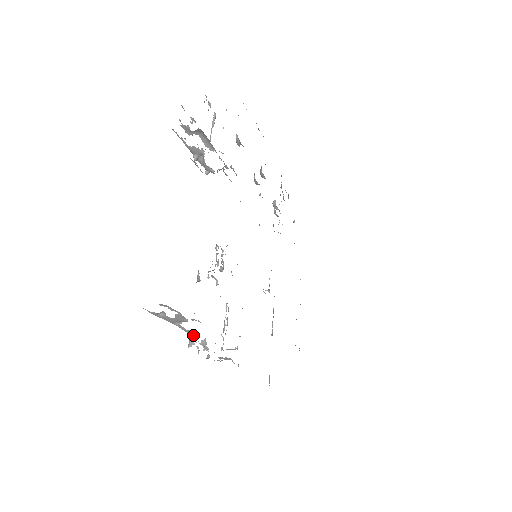
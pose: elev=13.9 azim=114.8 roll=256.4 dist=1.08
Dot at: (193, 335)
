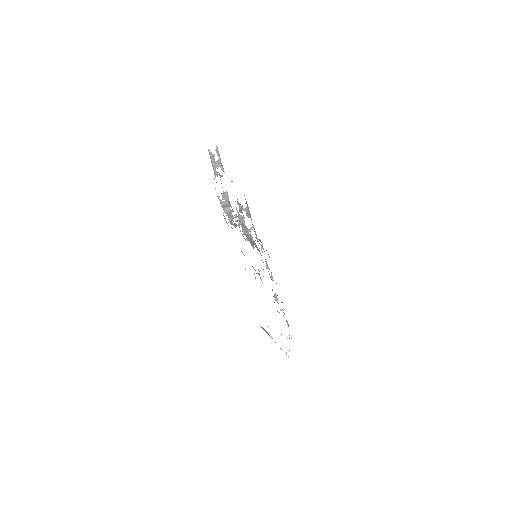
Dot at: occluded
